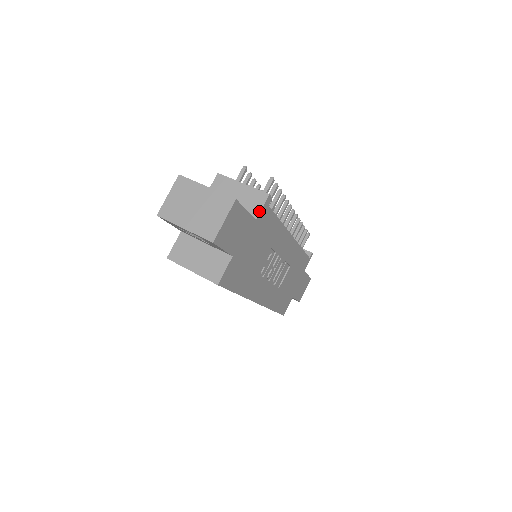
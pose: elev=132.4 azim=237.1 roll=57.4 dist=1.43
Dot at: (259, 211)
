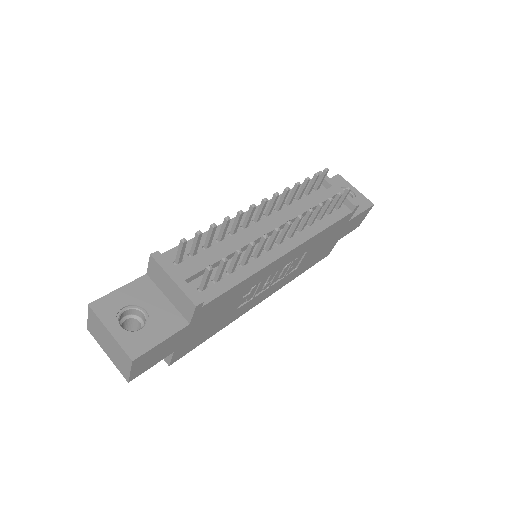
Dot at: (190, 318)
